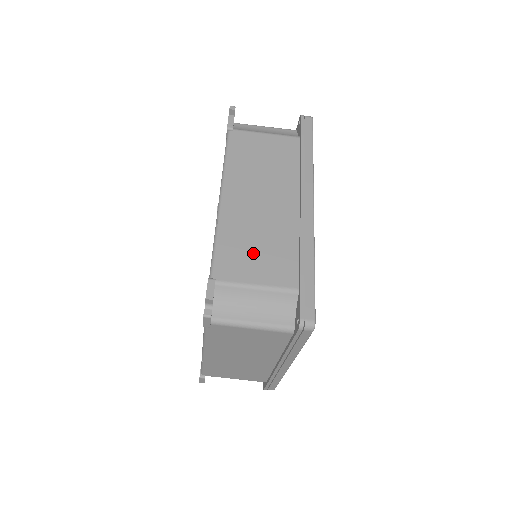
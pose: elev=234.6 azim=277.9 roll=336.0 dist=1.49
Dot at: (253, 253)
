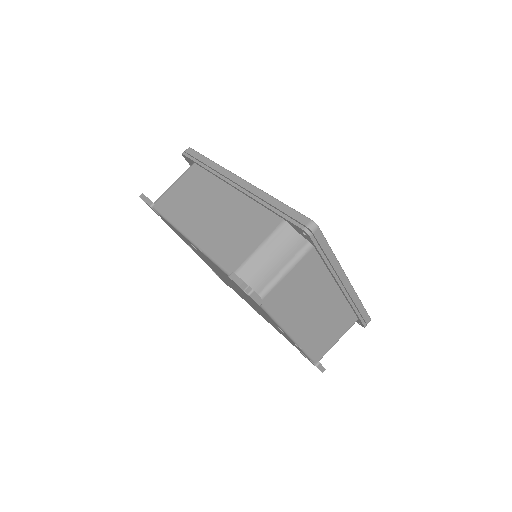
Dot at: (237, 237)
